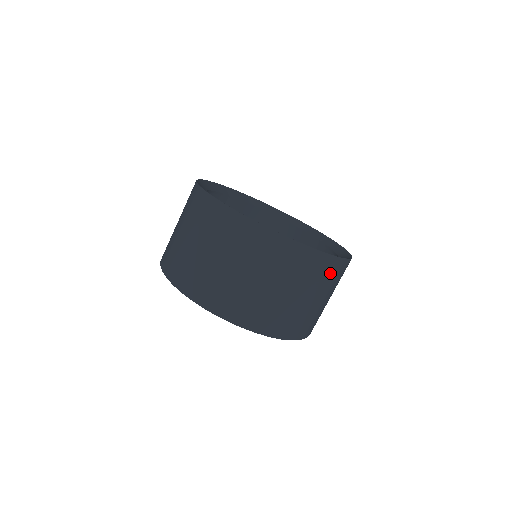
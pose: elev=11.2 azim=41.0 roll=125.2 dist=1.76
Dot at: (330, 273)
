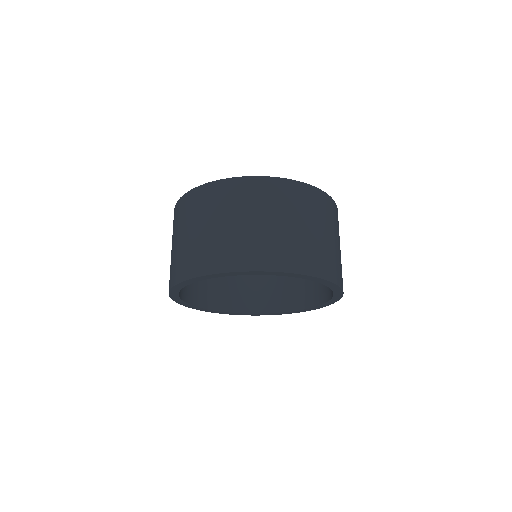
Dot at: occluded
